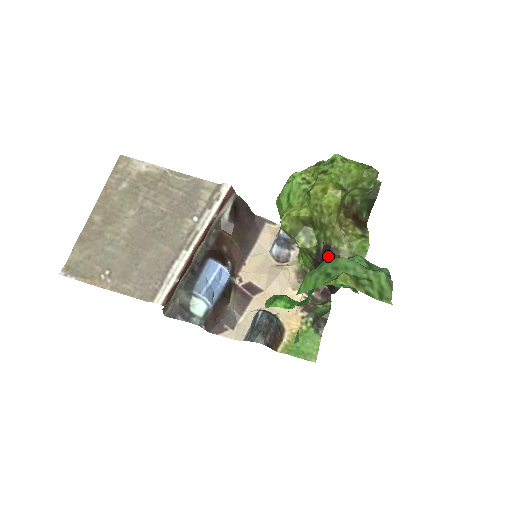
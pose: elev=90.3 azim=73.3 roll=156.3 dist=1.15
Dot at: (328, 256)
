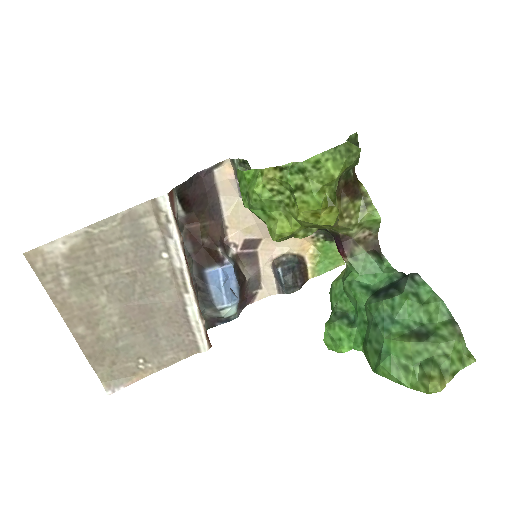
Dot at: (342, 245)
